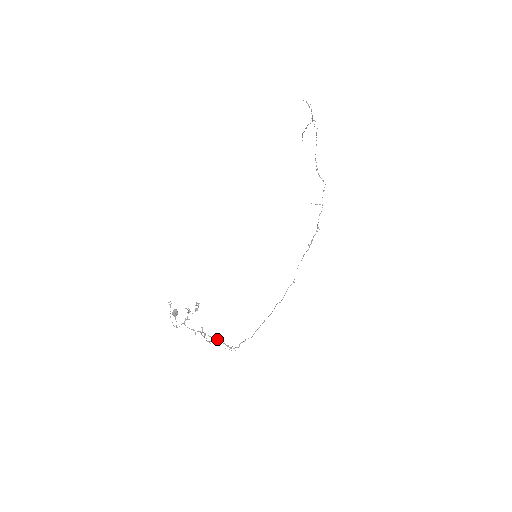
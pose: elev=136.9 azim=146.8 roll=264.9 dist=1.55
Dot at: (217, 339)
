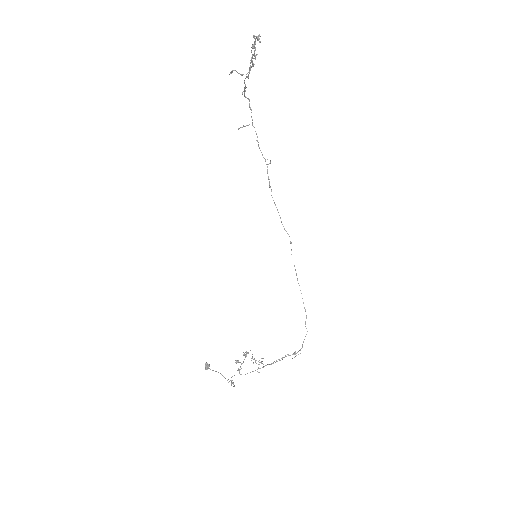
Dot at: occluded
